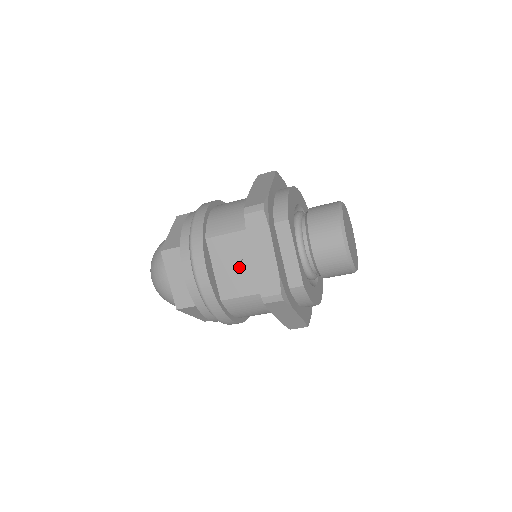
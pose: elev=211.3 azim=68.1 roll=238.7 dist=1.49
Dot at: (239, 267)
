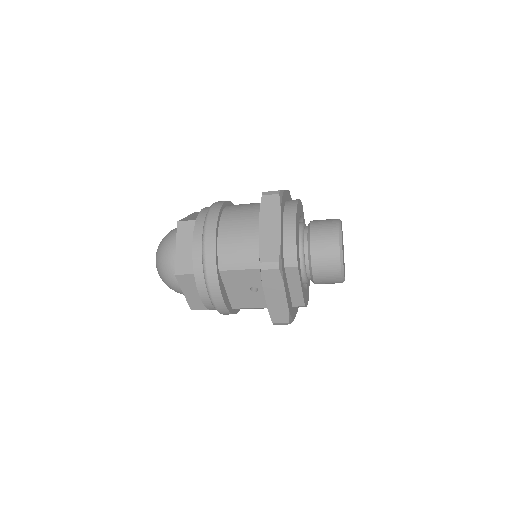
Dot at: (250, 291)
